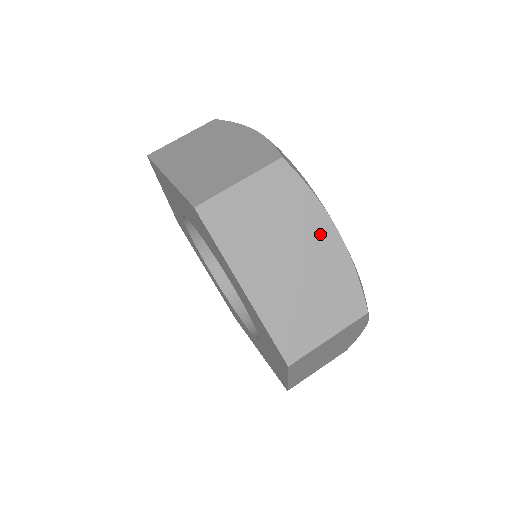
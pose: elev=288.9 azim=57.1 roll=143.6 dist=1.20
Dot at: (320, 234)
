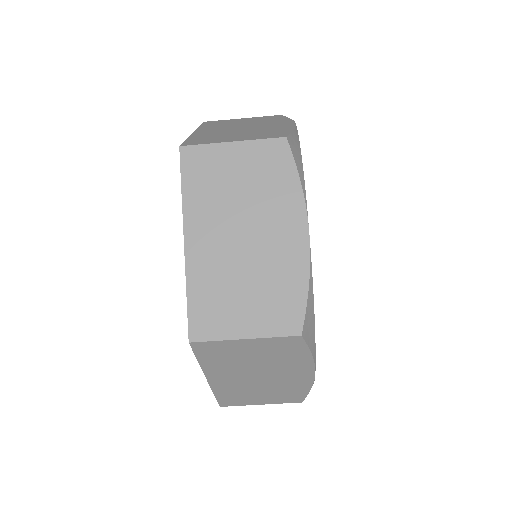
Dot at: (297, 372)
